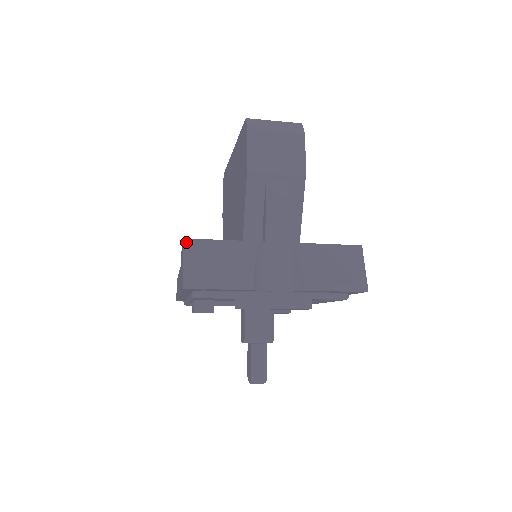
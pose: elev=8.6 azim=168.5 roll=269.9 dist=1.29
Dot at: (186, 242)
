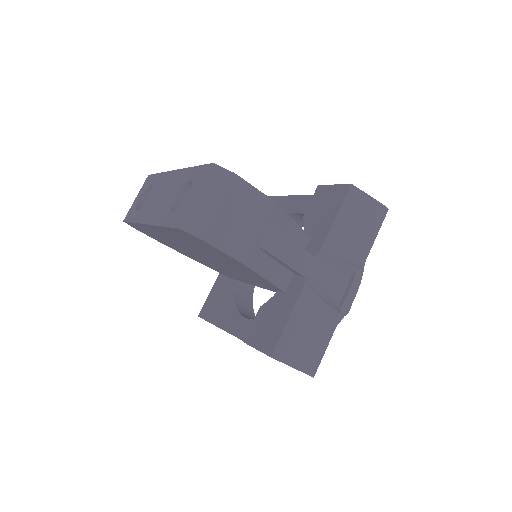
Dot at: (275, 357)
